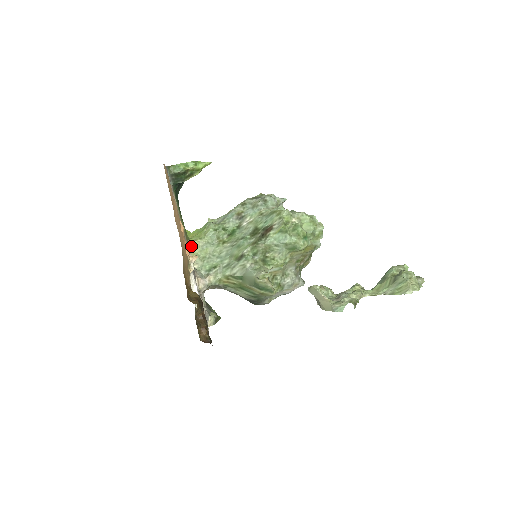
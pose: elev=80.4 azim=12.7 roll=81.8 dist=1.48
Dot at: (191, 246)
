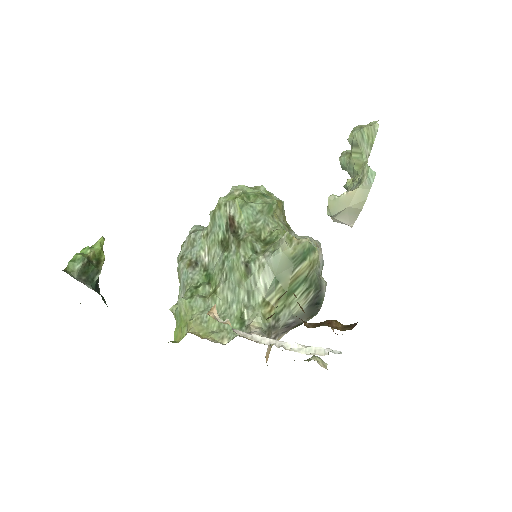
Dot at: (192, 333)
